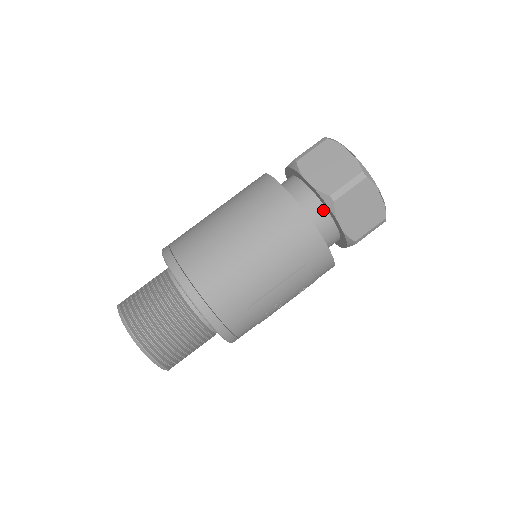
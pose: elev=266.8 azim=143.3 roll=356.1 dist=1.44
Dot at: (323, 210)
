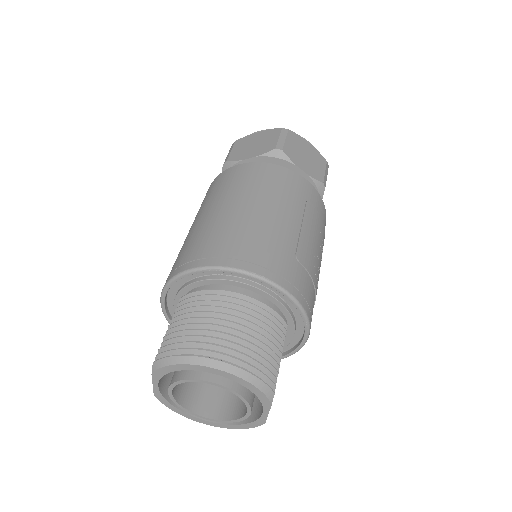
Dot at: occluded
